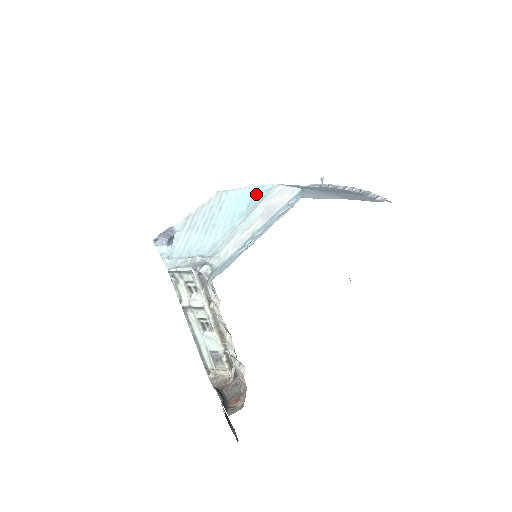
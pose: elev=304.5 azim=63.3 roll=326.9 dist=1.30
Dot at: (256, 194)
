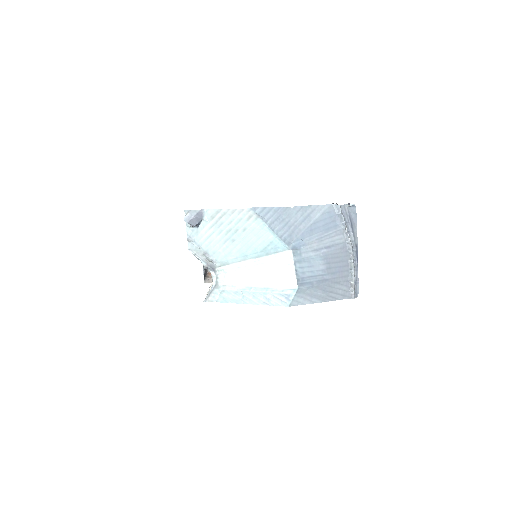
Dot at: (275, 244)
